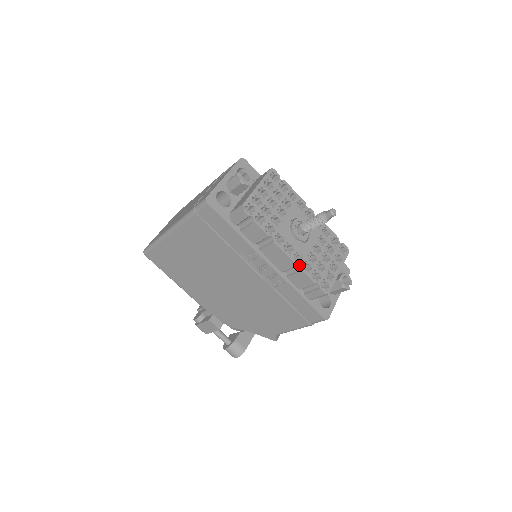
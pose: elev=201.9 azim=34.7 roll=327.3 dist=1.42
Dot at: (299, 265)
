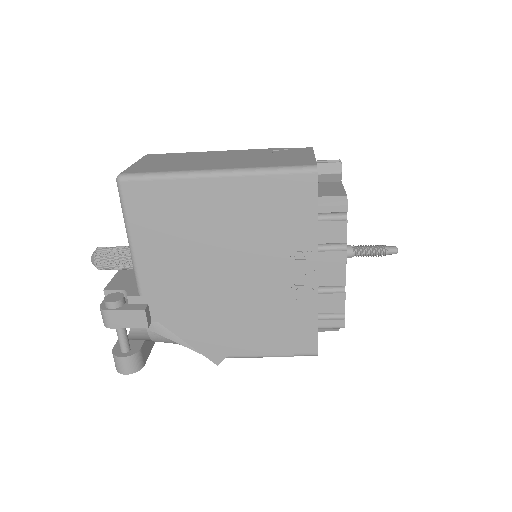
Dot at: (344, 286)
